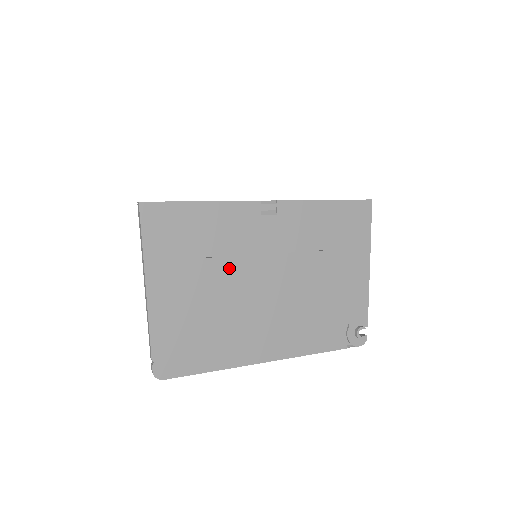
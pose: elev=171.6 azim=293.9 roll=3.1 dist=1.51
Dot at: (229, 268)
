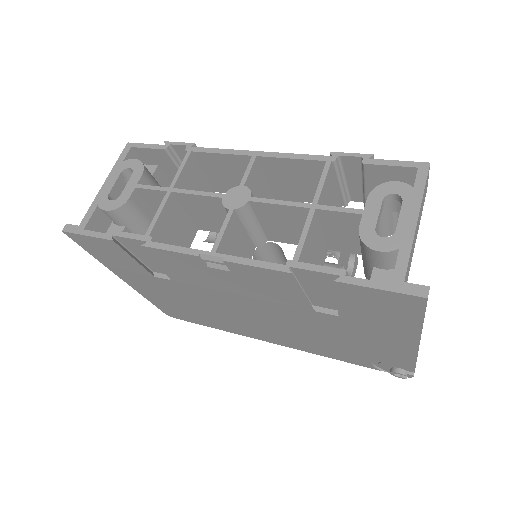
Dot at: (192, 290)
